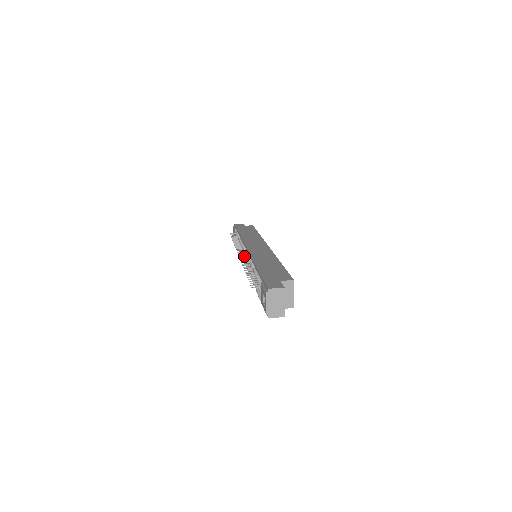
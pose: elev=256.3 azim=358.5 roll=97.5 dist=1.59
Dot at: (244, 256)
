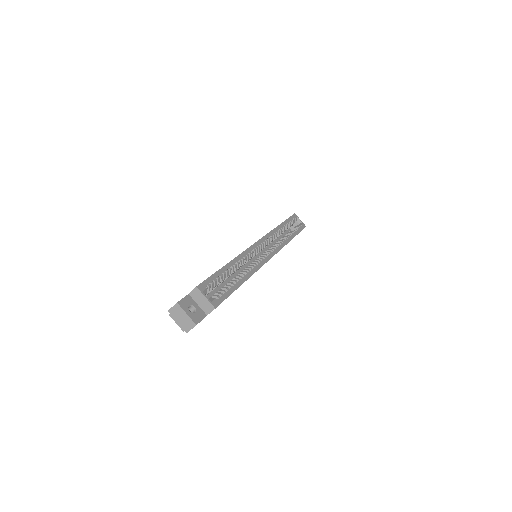
Dot at: occluded
